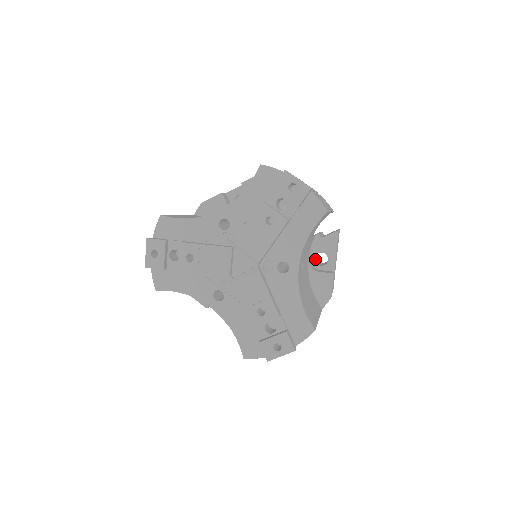
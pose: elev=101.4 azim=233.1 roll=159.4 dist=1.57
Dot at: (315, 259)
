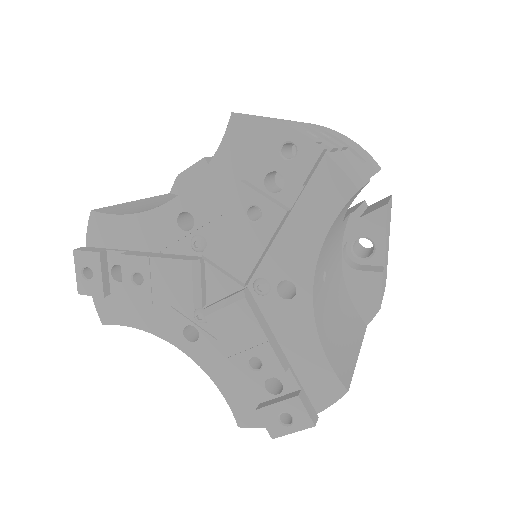
Dot at: (354, 247)
